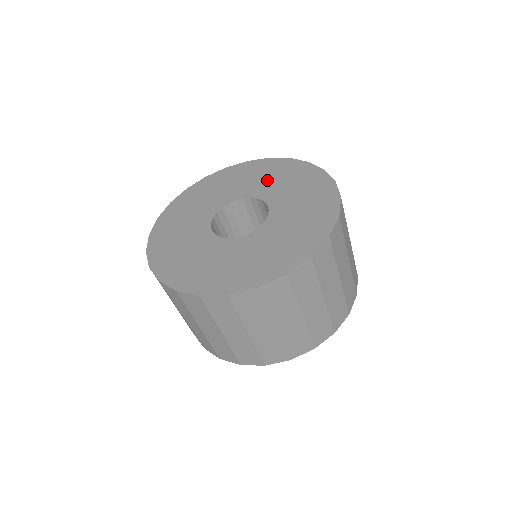
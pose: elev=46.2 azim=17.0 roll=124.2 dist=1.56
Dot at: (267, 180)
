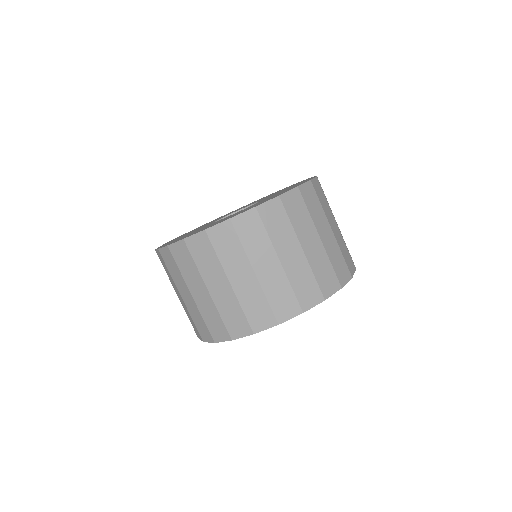
Dot at: occluded
